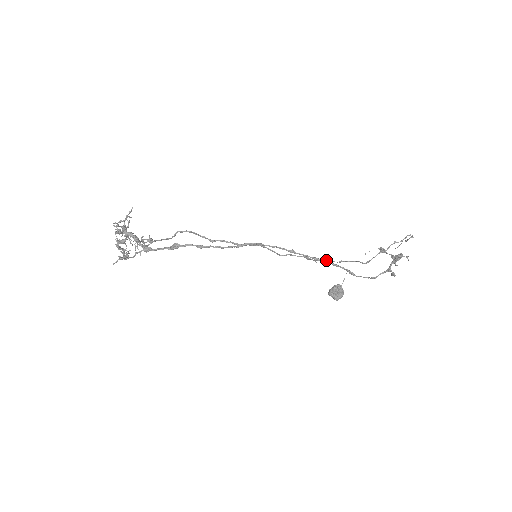
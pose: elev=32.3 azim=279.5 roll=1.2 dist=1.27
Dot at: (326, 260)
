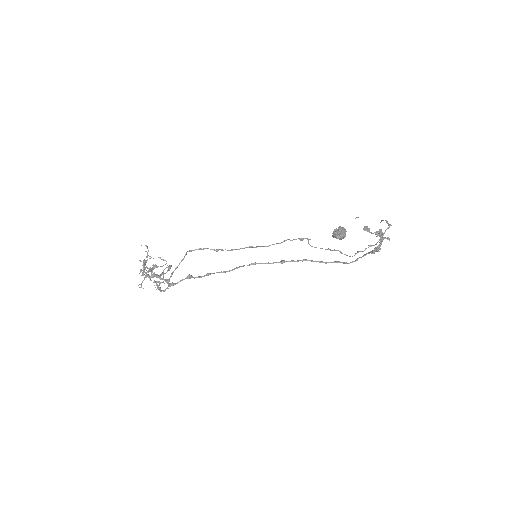
Dot at: occluded
